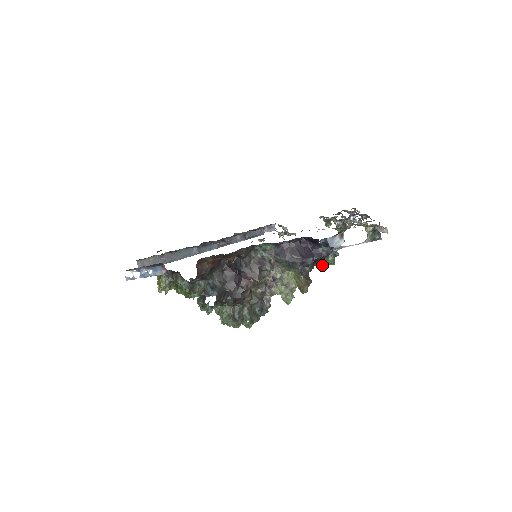
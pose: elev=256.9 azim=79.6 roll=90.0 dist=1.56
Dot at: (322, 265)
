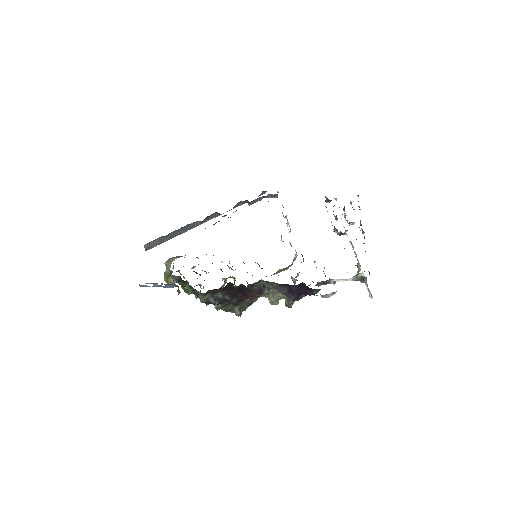
Dot at: occluded
